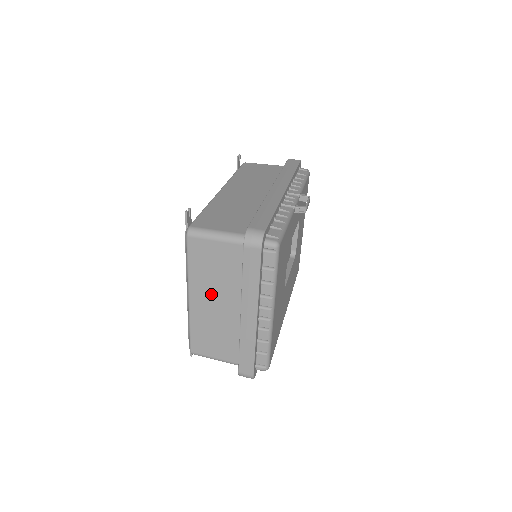
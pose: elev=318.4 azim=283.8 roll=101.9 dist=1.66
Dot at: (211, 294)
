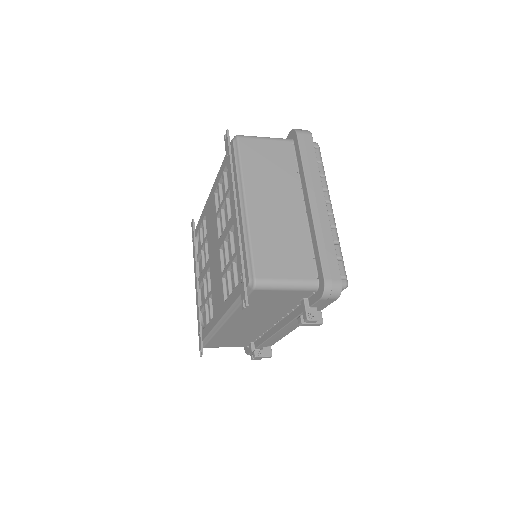
Dot at: (270, 194)
